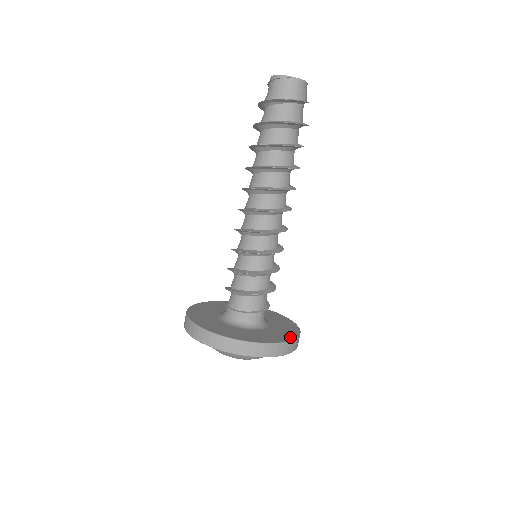
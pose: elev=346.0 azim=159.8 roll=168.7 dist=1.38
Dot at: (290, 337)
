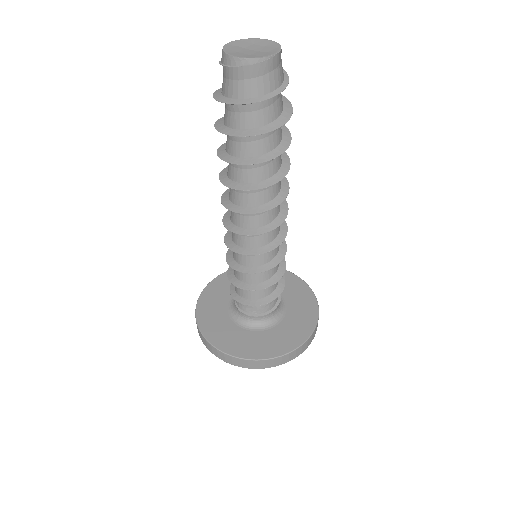
Dot at: (313, 303)
